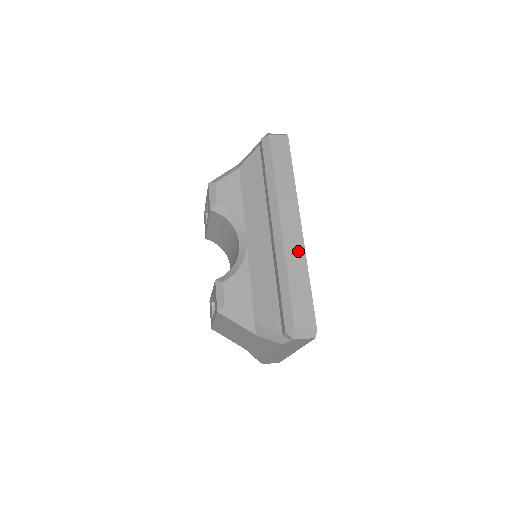
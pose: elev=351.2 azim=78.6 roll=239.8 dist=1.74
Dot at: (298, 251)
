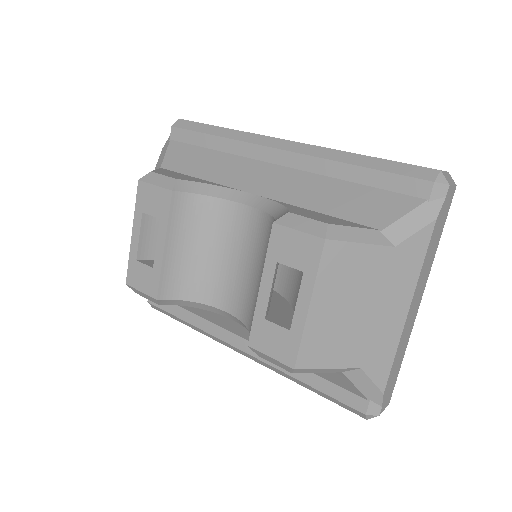
Dot at: occluded
